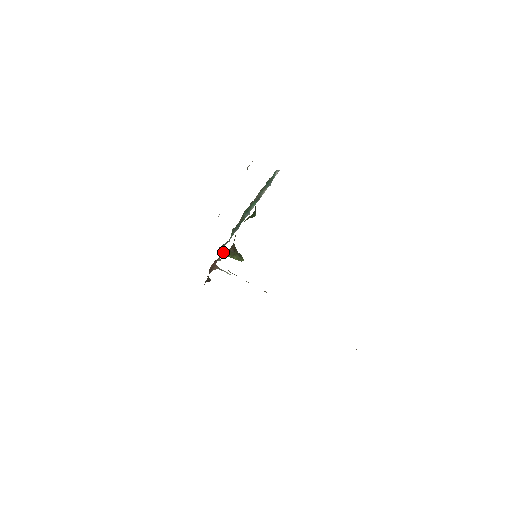
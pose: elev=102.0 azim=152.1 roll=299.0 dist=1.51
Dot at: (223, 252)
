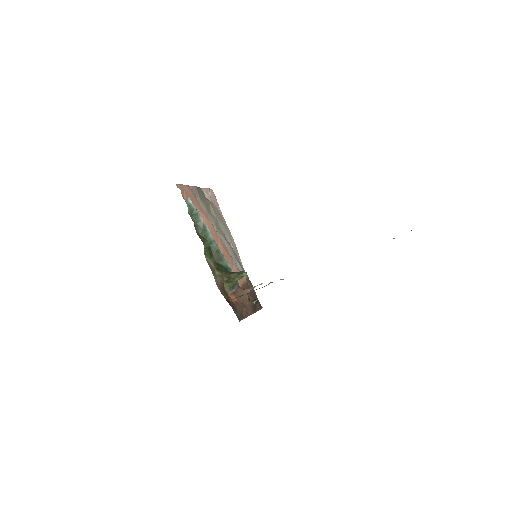
Dot at: (225, 286)
